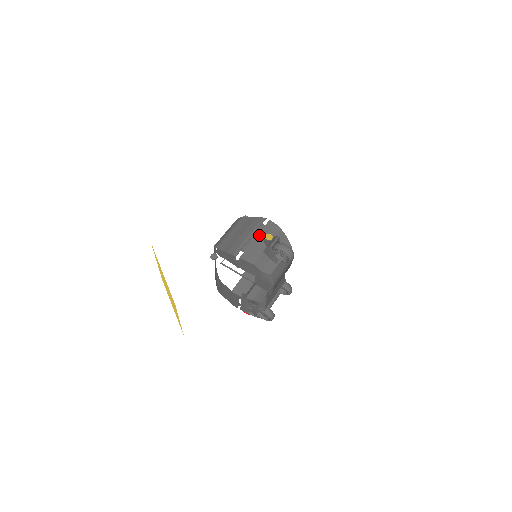
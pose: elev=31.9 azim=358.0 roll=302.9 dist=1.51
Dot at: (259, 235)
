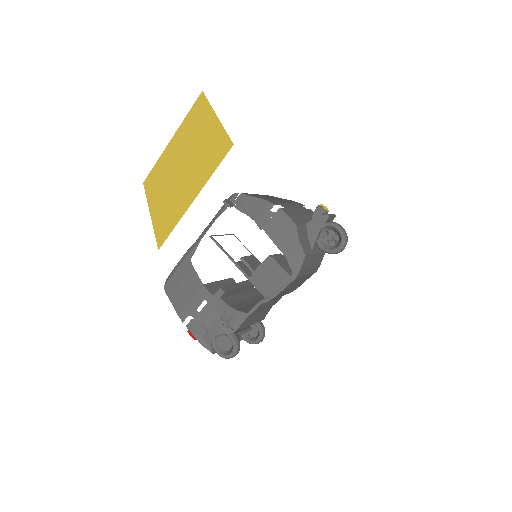
Dot at: (301, 209)
